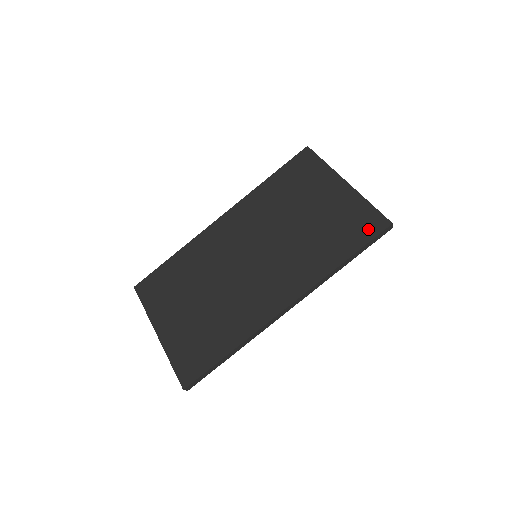
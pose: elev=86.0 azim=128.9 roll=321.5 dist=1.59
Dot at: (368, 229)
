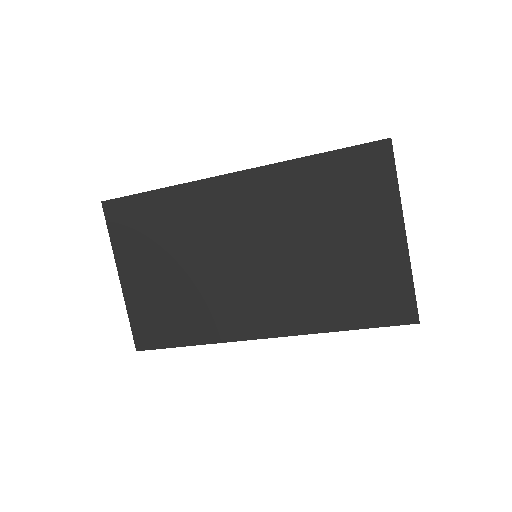
Dot at: (391, 312)
